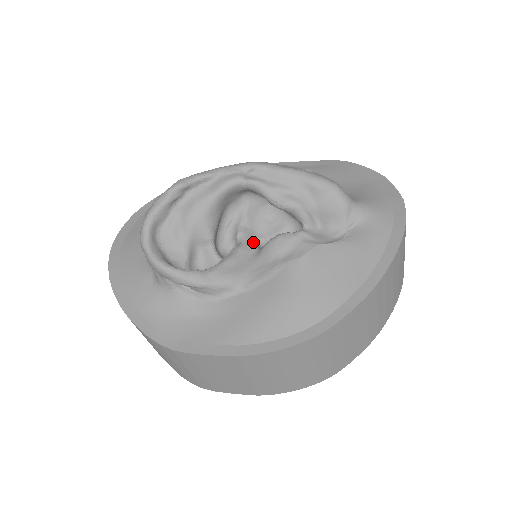
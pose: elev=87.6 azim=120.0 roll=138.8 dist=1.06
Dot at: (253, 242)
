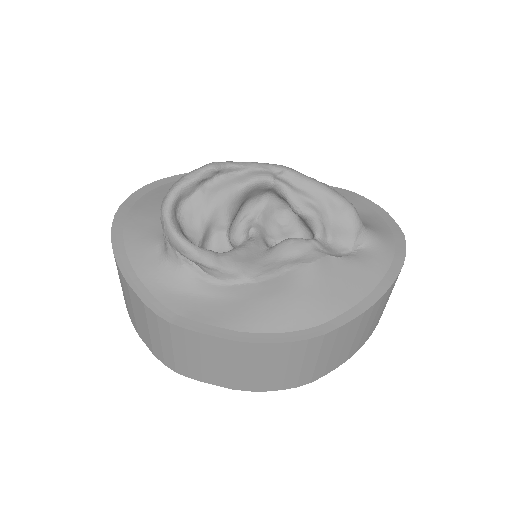
Dot at: (264, 240)
